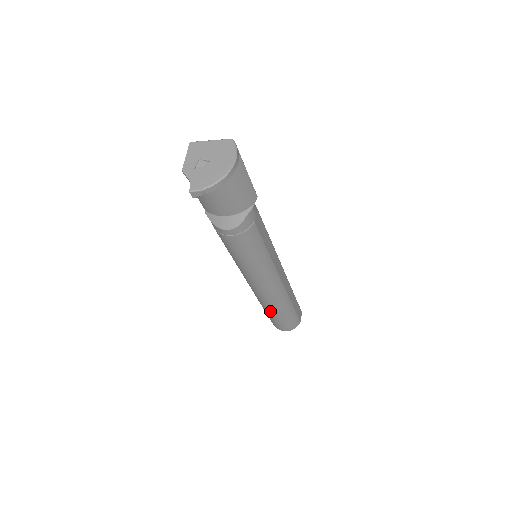
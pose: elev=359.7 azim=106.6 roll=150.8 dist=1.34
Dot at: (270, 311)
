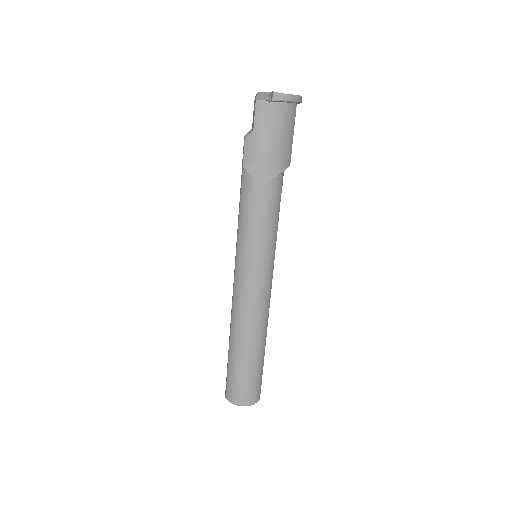
Dot at: (243, 351)
